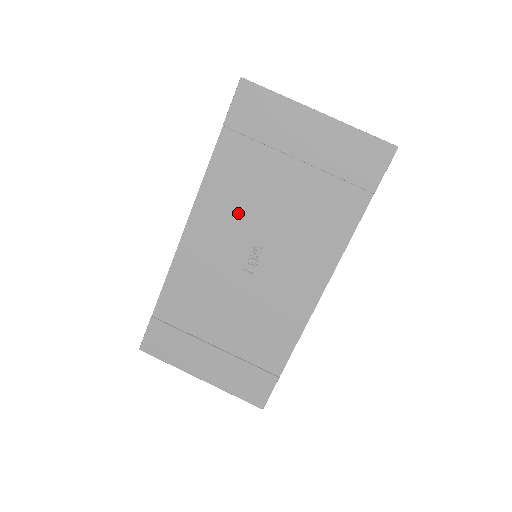
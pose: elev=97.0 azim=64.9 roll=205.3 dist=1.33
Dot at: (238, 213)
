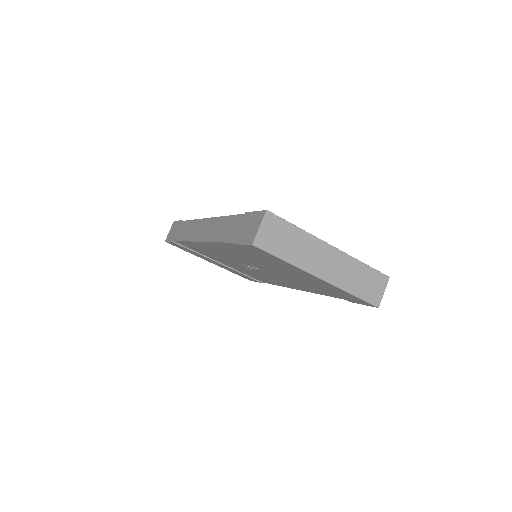
Dot at: (242, 258)
